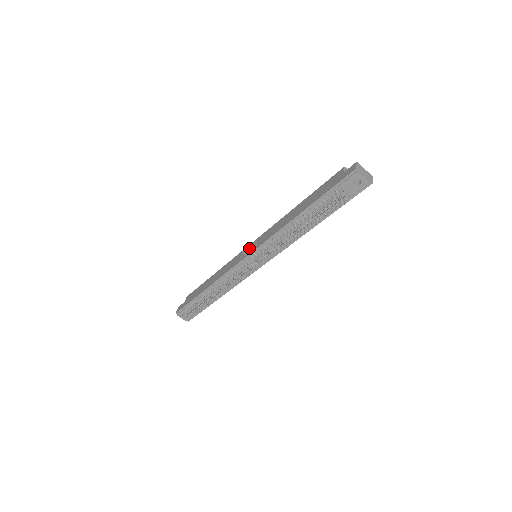
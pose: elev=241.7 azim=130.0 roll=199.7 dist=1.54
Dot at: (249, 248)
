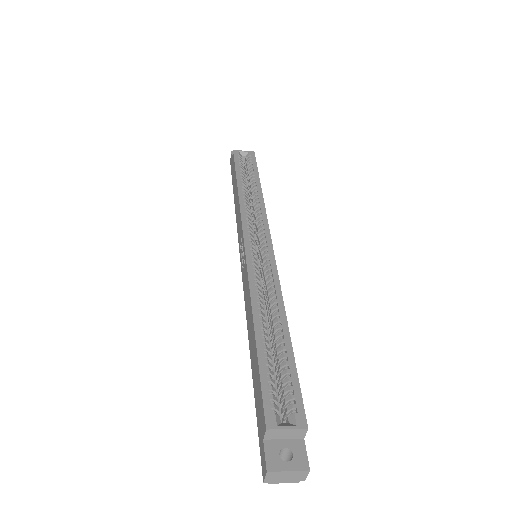
Dot at: (242, 251)
